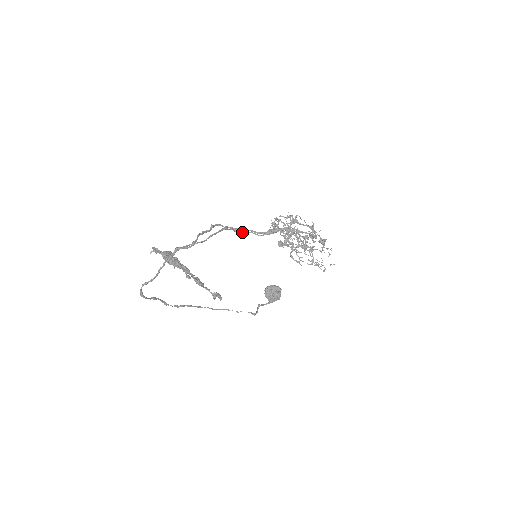
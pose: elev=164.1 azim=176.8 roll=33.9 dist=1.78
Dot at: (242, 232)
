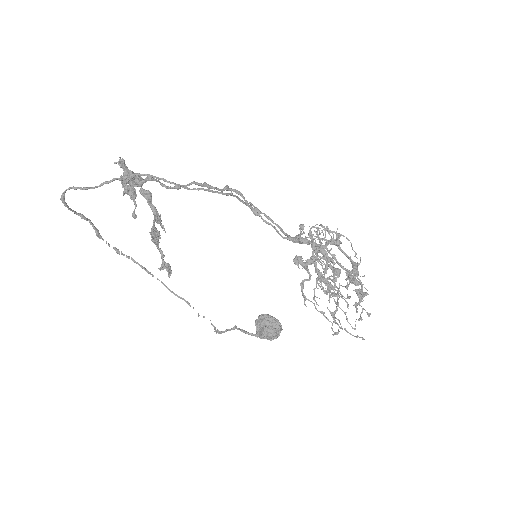
Dot at: (262, 218)
